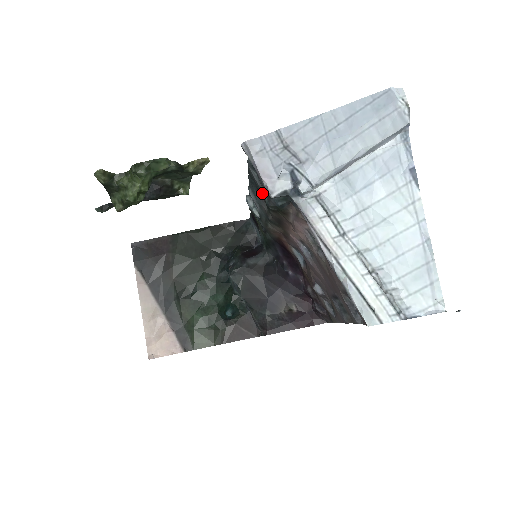
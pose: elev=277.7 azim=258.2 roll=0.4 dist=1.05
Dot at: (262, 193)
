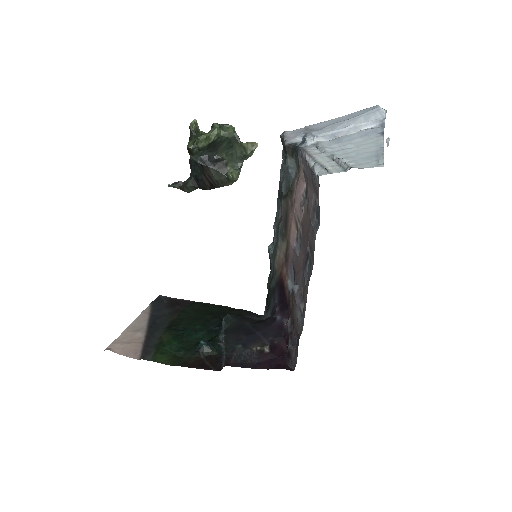
Dot at: occluded
